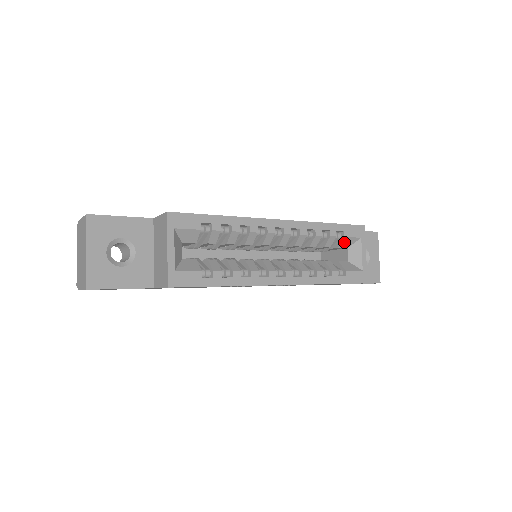
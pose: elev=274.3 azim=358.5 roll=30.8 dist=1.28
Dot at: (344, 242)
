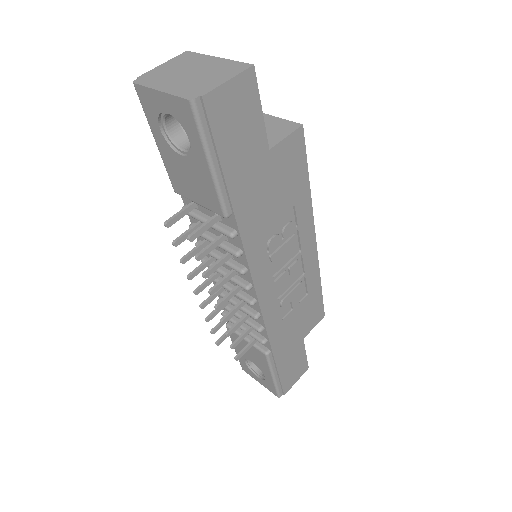
Dot at: occluded
